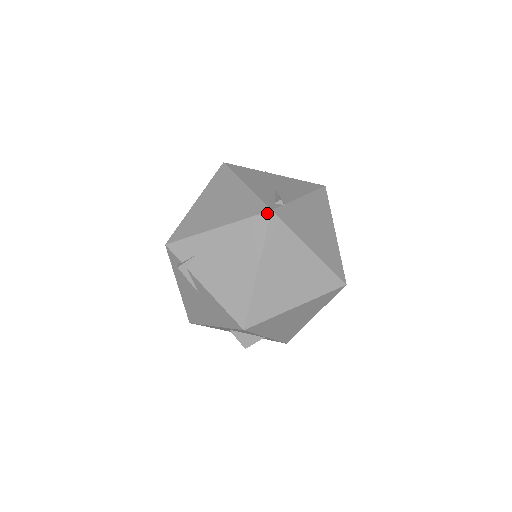
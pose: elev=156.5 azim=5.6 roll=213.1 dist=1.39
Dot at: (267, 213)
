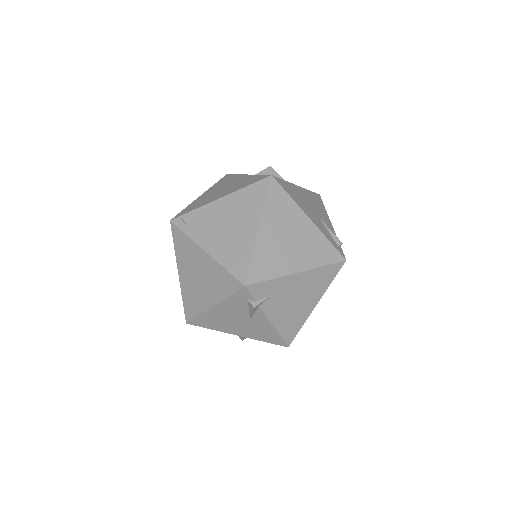
Dot at: (343, 262)
